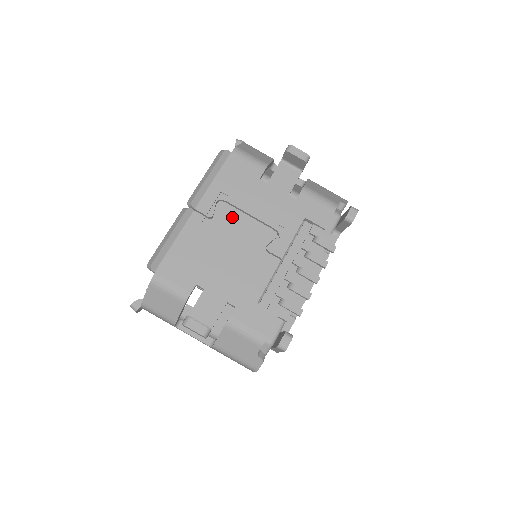
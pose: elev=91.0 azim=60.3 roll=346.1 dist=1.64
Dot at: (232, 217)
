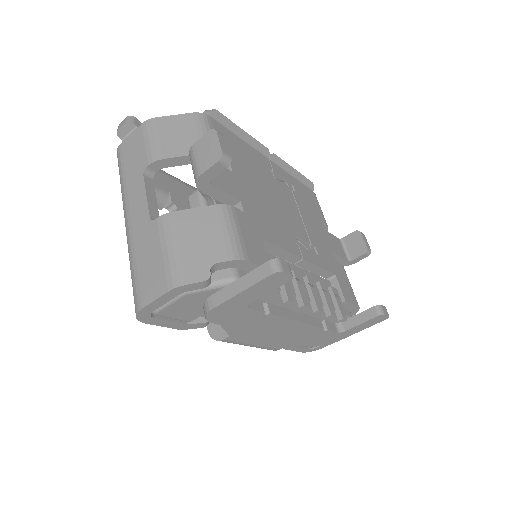
Dot at: (289, 197)
